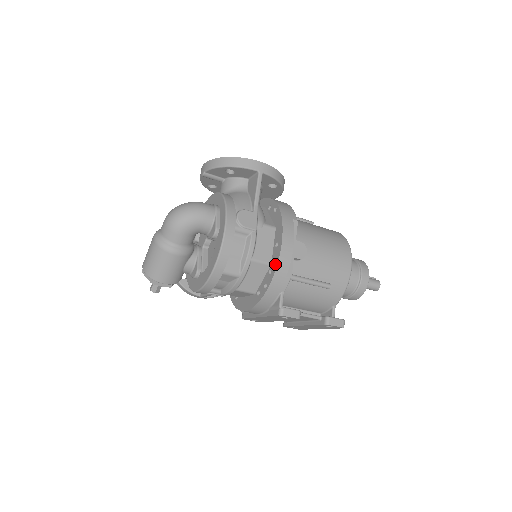
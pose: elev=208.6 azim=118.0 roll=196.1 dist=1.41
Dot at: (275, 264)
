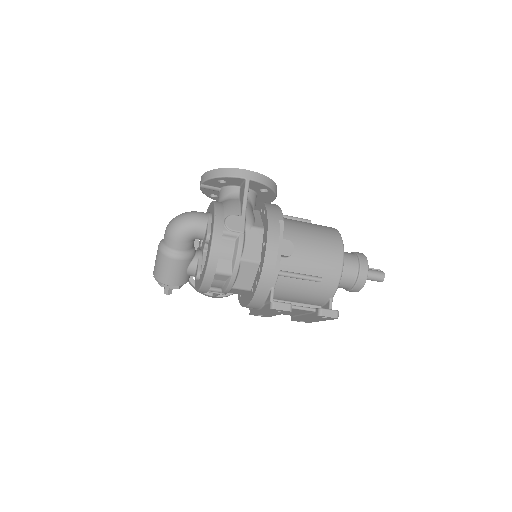
Dot at: (262, 262)
